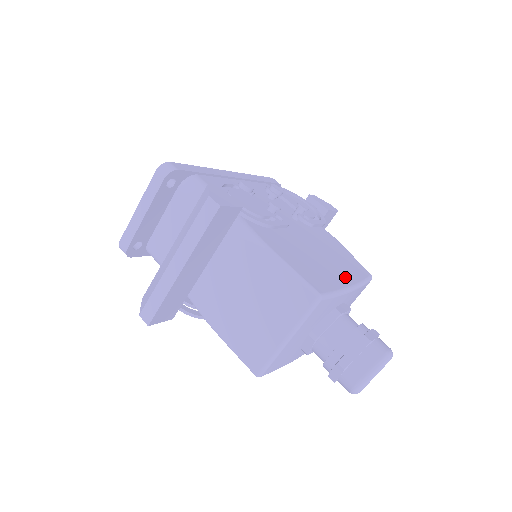
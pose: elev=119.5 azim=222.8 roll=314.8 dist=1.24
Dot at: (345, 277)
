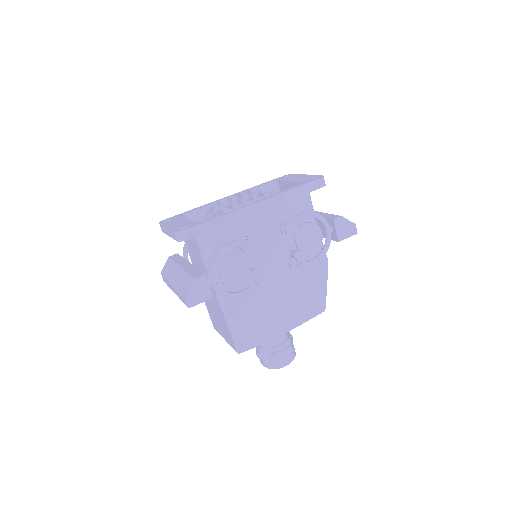
Dot at: (285, 324)
